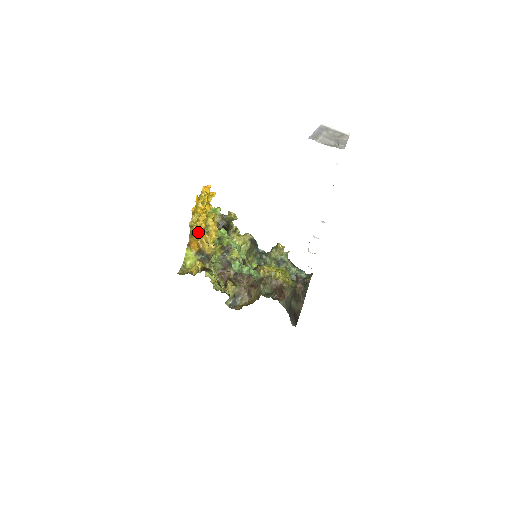
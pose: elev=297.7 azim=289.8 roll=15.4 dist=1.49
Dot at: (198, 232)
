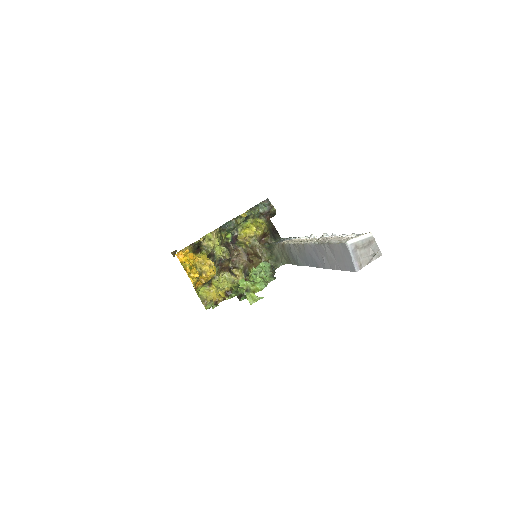
Dot at: (197, 279)
